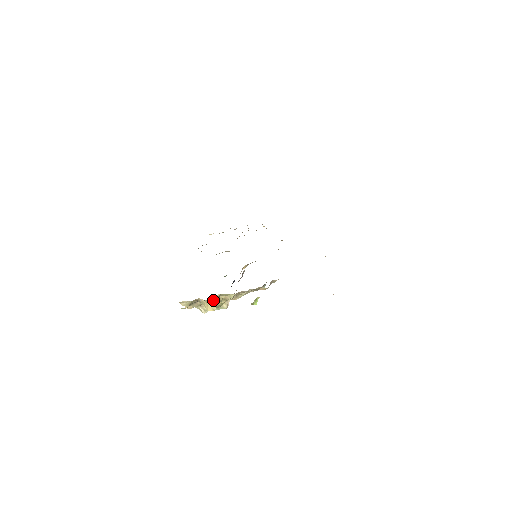
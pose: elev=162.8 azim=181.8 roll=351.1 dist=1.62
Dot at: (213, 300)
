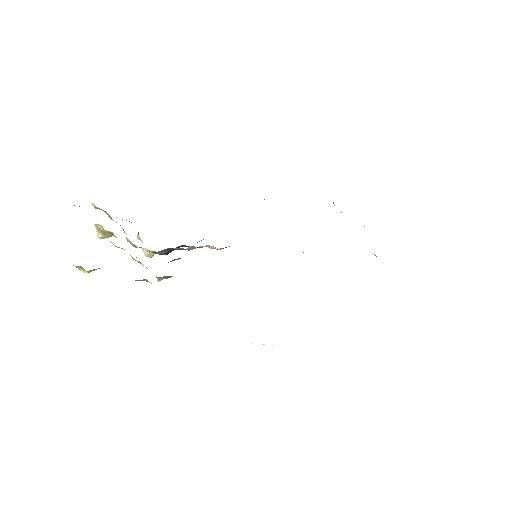
Dot at: (99, 227)
